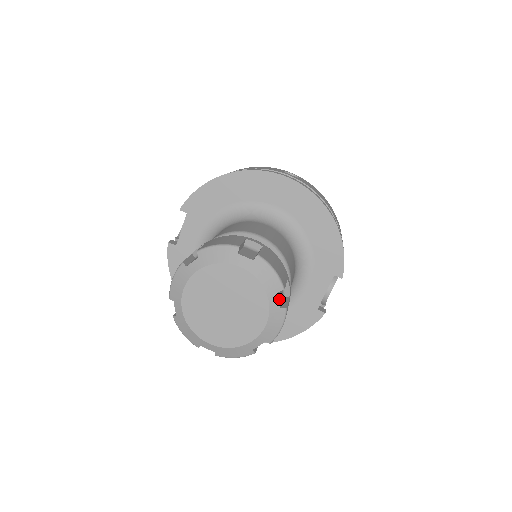
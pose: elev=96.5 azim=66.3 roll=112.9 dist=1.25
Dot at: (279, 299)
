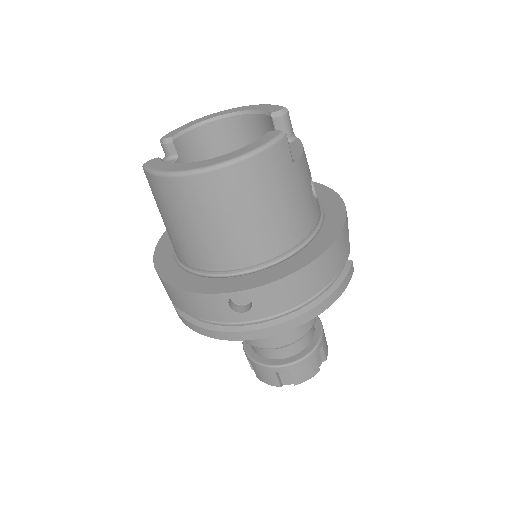
Dot at: (319, 366)
